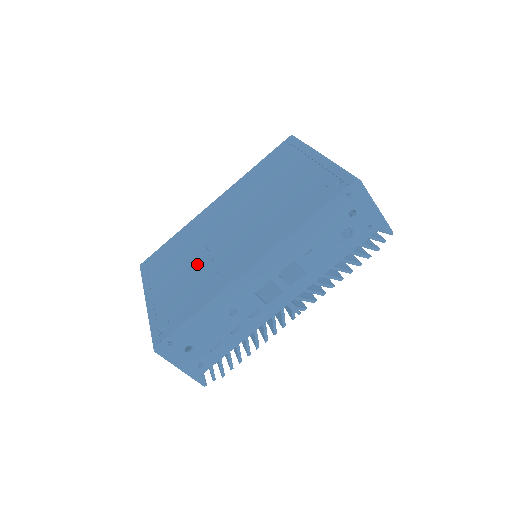
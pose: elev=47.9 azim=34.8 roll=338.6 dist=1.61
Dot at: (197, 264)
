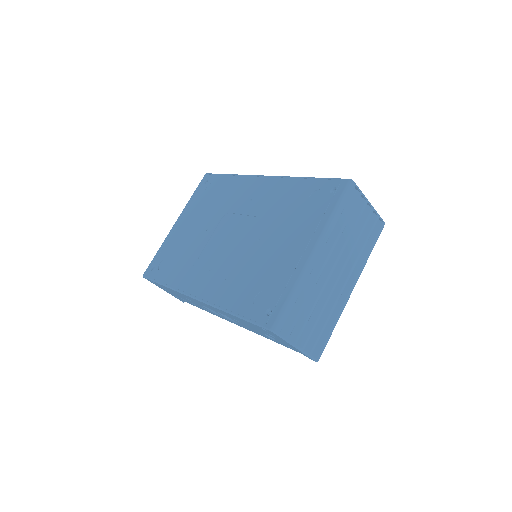
Dot at: (200, 237)
